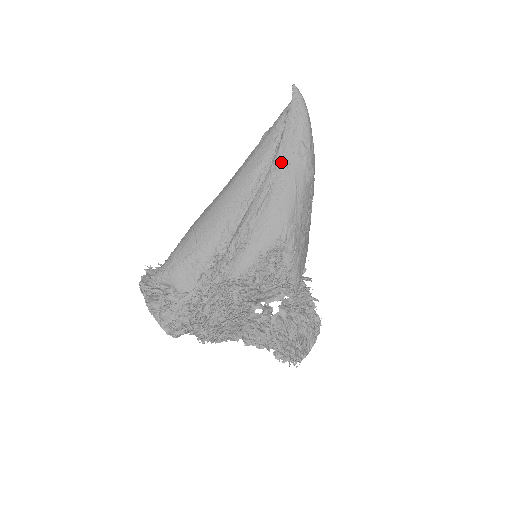
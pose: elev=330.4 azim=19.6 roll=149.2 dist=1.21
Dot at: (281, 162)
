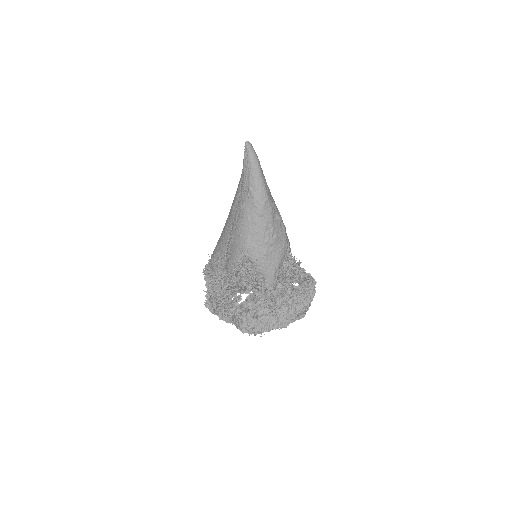
Dot at: (241, 201)
